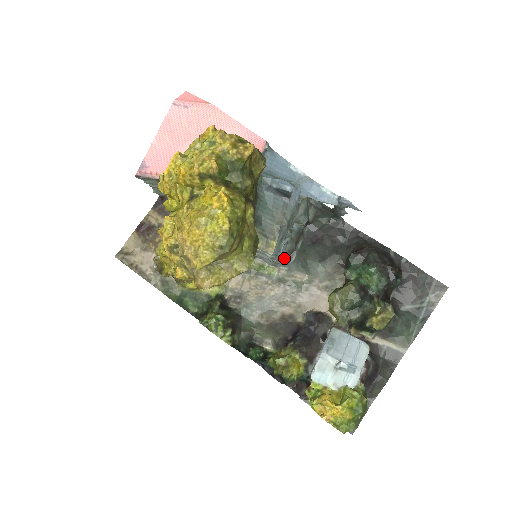
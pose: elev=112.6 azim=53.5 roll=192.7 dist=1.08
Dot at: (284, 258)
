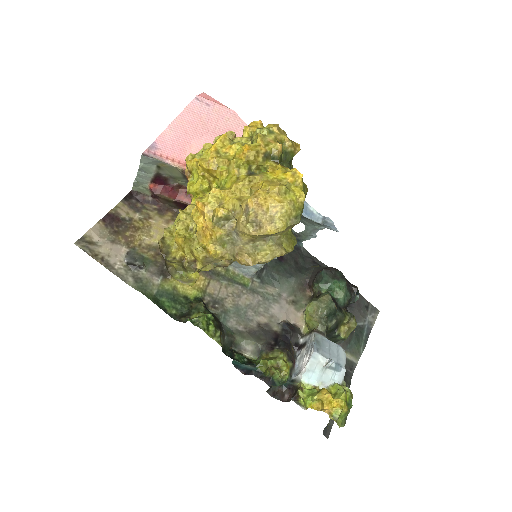
Dot at: (257, 271)
